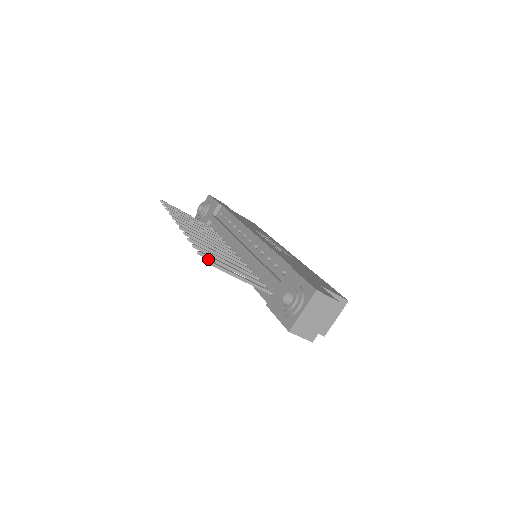
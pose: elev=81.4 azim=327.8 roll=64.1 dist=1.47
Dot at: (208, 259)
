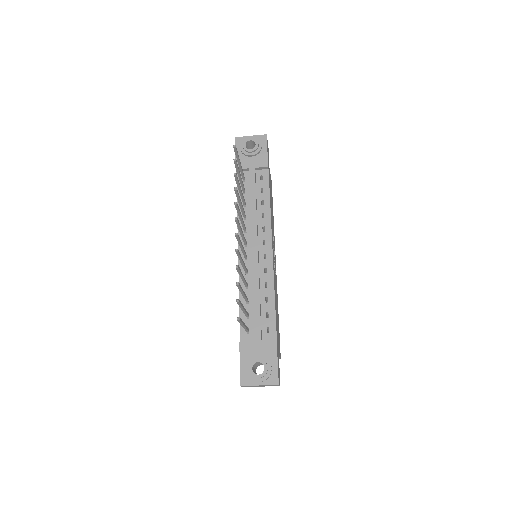
Dot at: (238, 304)
